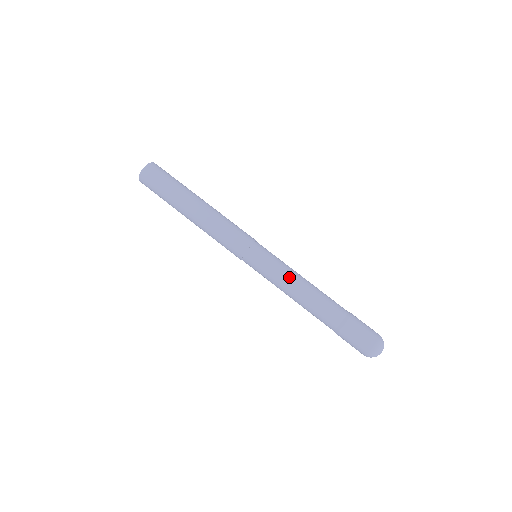
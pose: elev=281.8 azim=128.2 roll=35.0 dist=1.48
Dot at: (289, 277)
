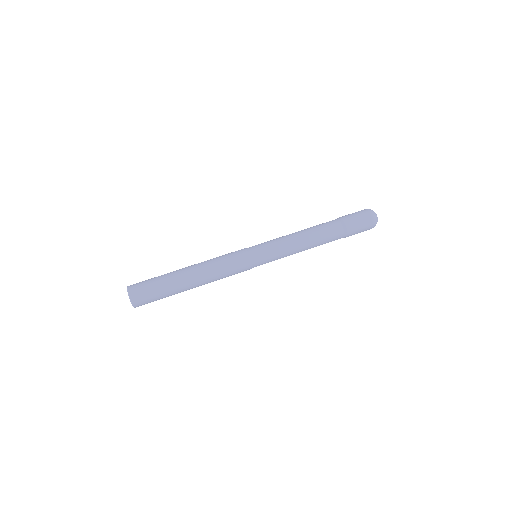
Dot at: (292, 249)
